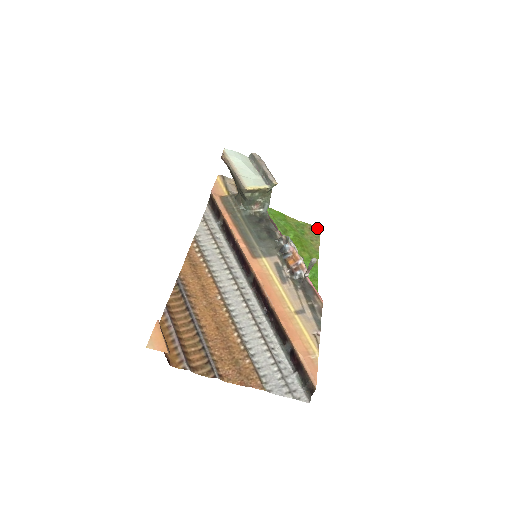
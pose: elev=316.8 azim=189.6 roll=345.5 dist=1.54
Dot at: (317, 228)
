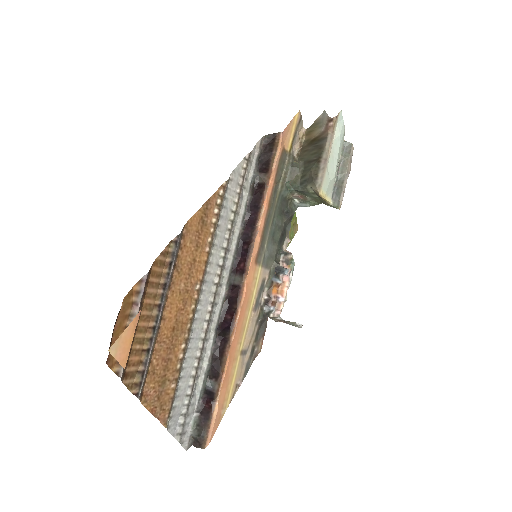
Dot at: (297, 227)
